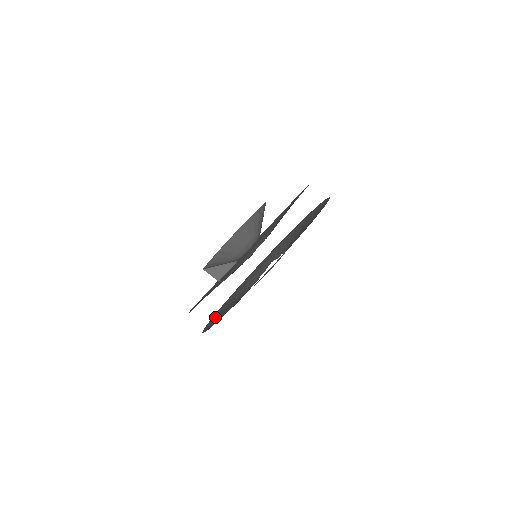
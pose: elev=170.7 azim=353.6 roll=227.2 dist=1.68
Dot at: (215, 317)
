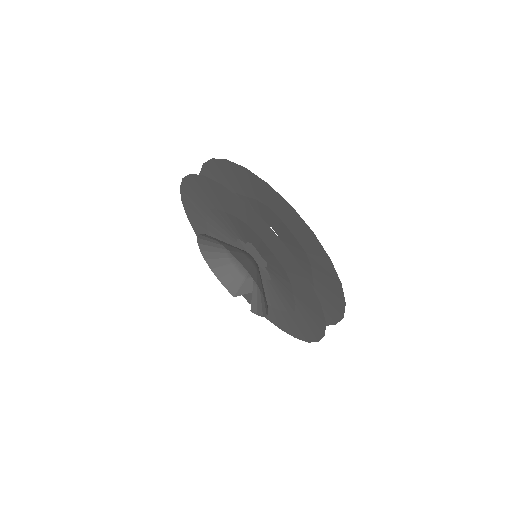
Dot at: occluded
